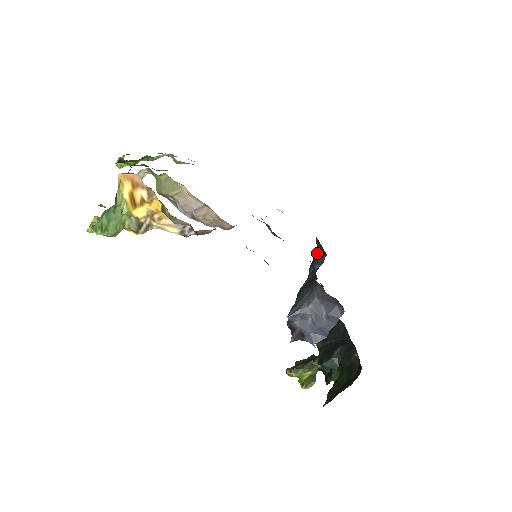
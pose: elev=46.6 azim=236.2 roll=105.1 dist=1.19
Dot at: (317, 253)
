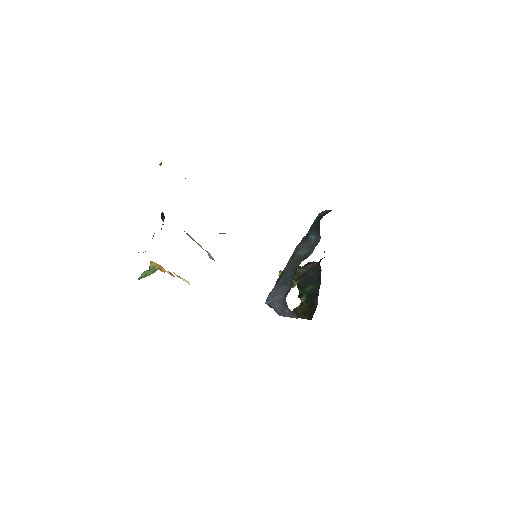
Dot at: (318, 227)
